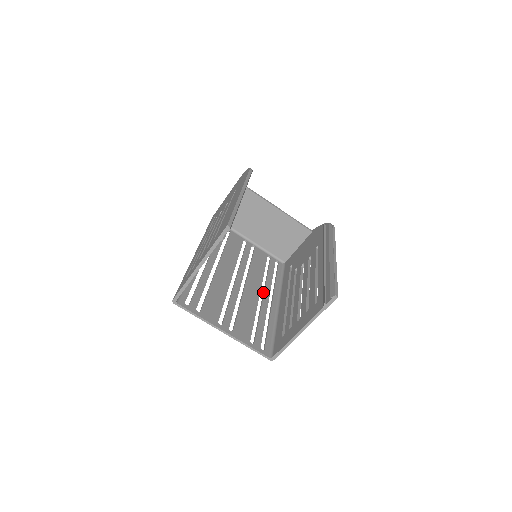
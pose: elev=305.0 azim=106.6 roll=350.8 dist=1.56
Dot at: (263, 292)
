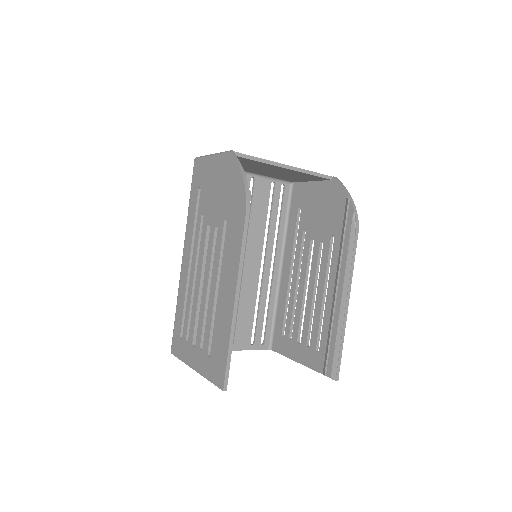
Dot at: (264, 258)
